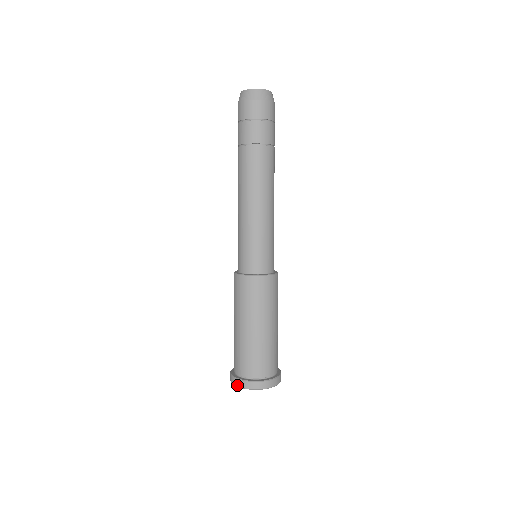
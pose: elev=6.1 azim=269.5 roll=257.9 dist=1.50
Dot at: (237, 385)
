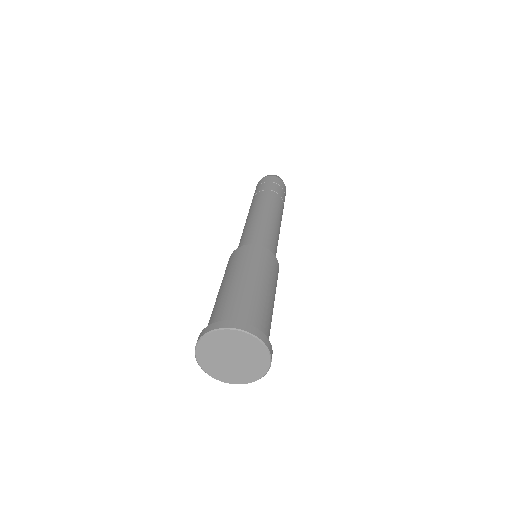
Dot at: (197, 340)
